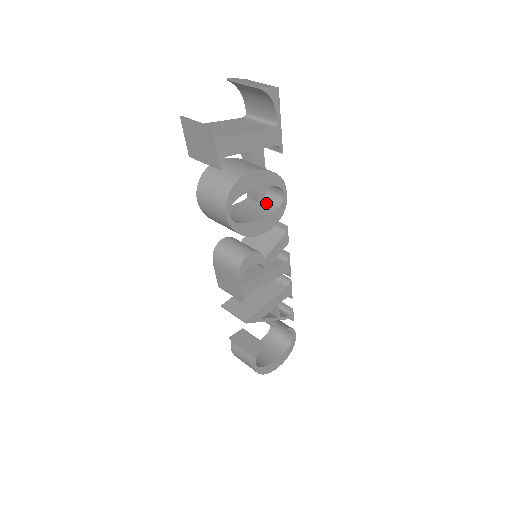
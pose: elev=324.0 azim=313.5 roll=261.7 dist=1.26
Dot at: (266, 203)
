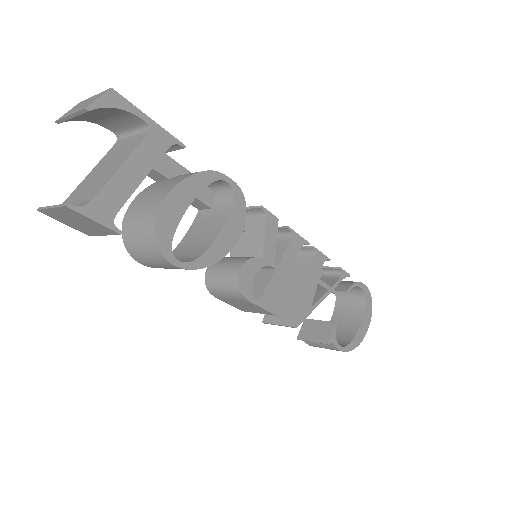
Dot at: (219, 203)
